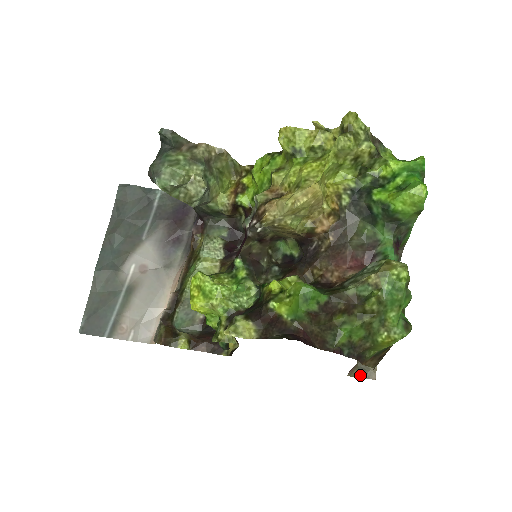
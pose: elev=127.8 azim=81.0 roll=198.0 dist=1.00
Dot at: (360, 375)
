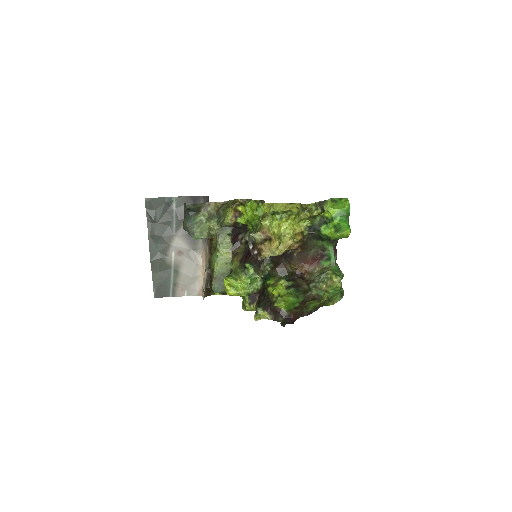
Dot at: occluded
